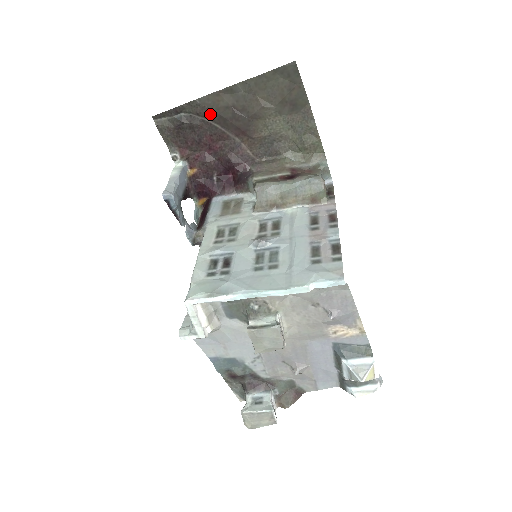
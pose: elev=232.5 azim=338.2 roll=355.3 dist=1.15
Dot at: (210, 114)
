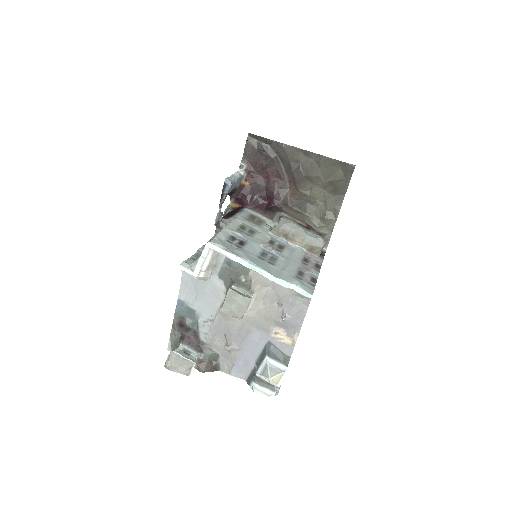
Dot at: (284, 158)
